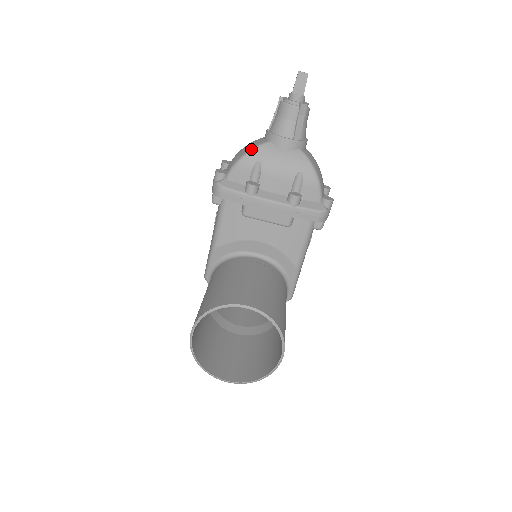
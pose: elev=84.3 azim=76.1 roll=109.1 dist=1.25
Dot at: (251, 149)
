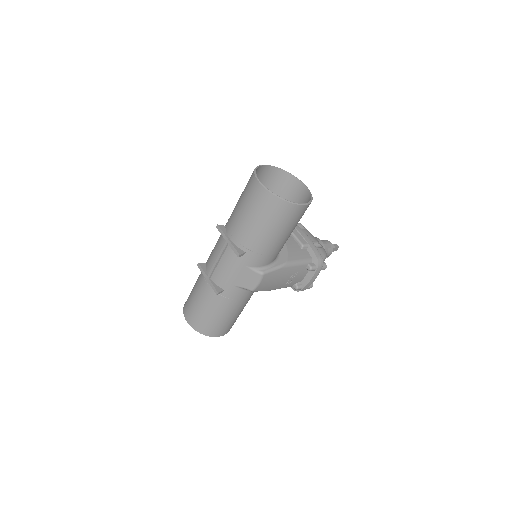
Dot at: occluded
